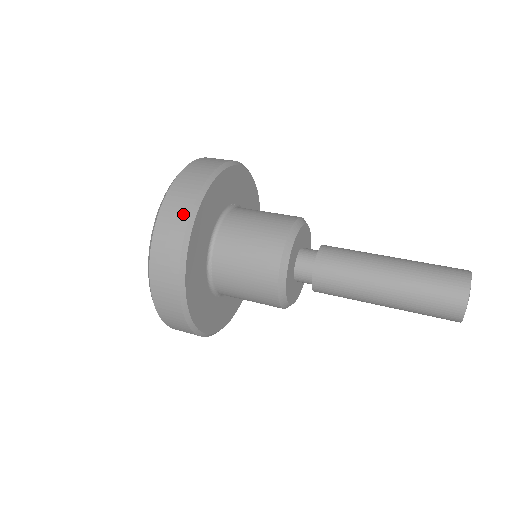
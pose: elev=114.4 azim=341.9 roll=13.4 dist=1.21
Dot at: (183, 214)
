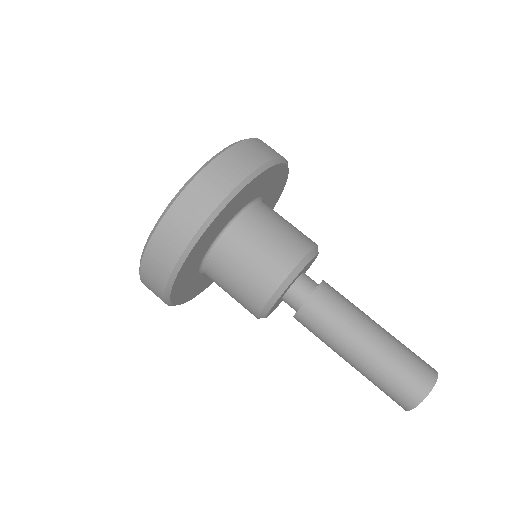
Dot at: (213, 199)
